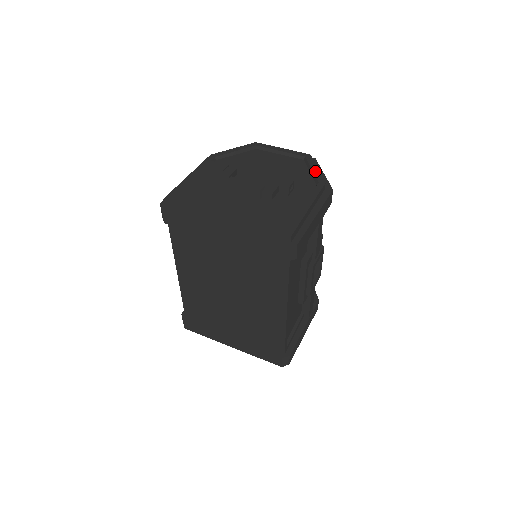
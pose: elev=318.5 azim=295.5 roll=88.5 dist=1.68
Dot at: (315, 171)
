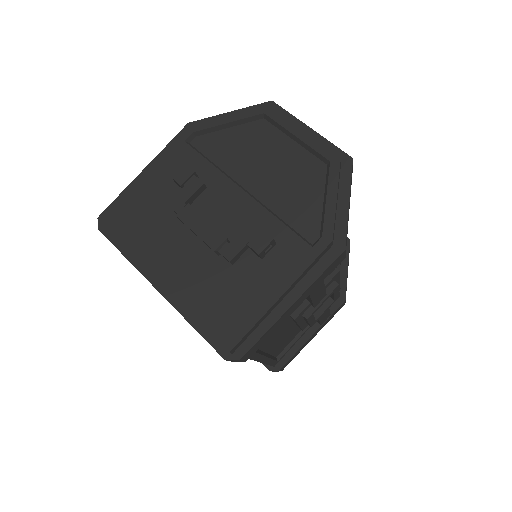
Dot at: (329, 206)
